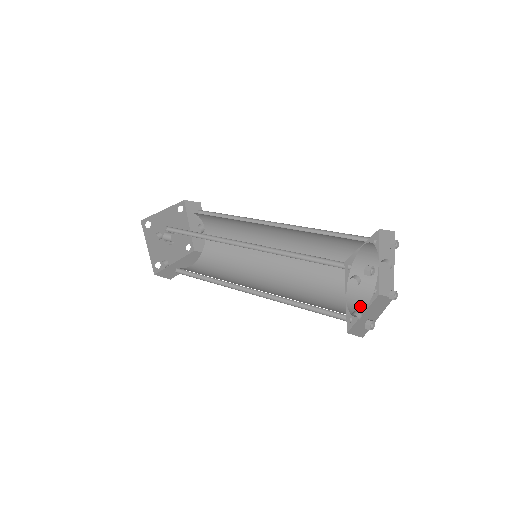
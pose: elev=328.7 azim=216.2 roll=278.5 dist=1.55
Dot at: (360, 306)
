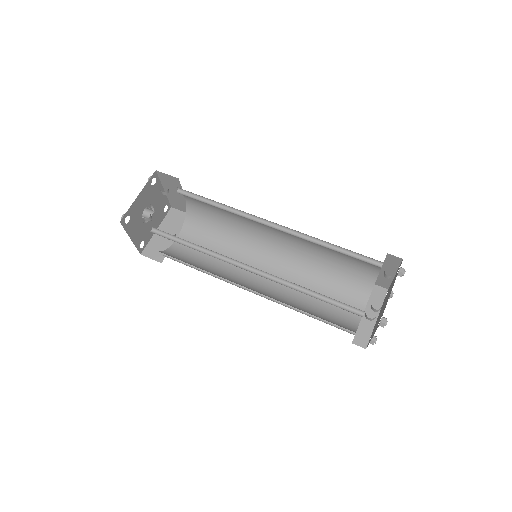
Dot at: occluded
